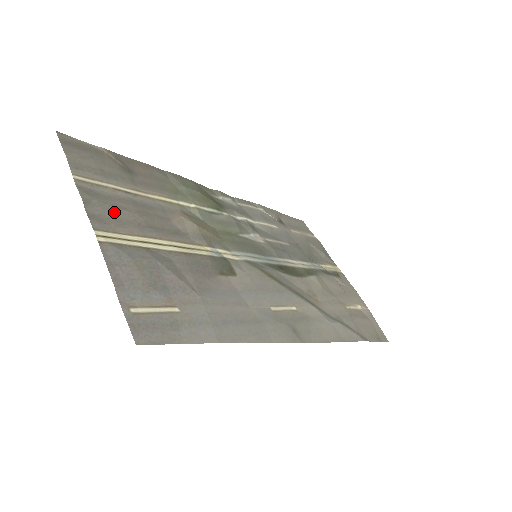
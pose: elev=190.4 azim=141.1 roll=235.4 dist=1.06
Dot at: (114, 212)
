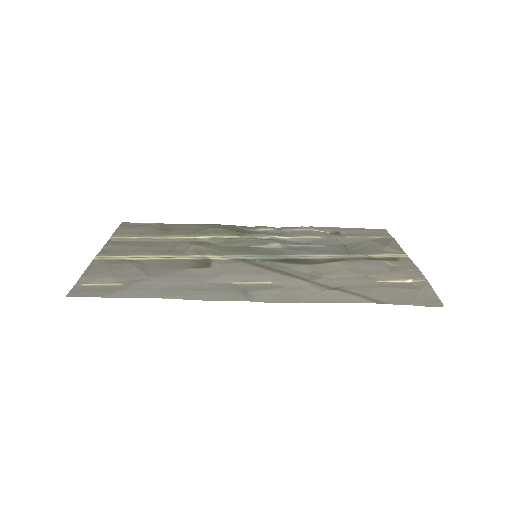
Dot at: (123, 248)
